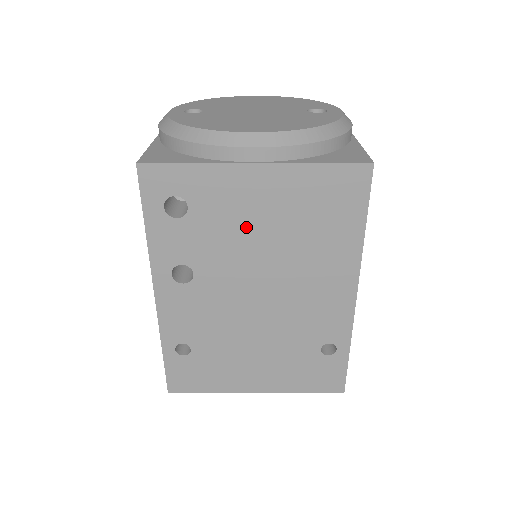
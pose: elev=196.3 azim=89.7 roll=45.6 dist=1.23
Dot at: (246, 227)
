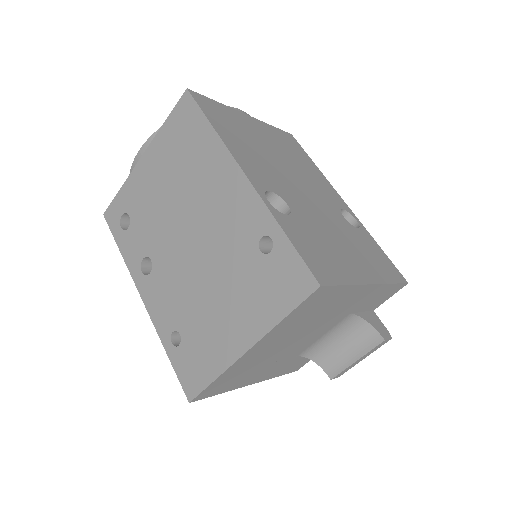
Dot at: (157, 198)
